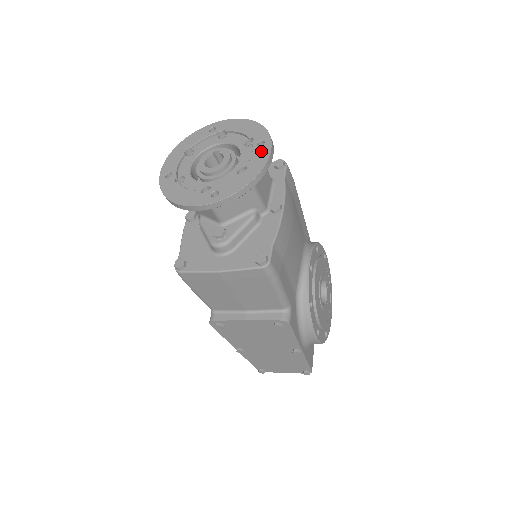
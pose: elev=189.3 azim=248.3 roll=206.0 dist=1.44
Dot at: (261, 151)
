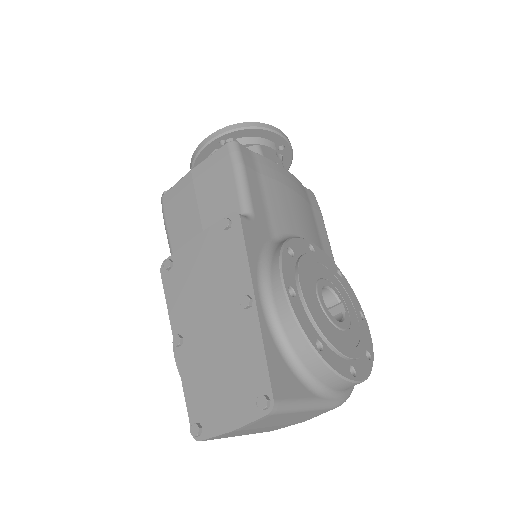
Dot at: occluded
